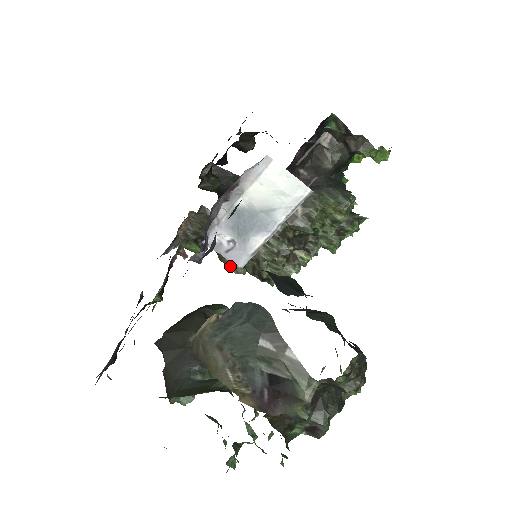
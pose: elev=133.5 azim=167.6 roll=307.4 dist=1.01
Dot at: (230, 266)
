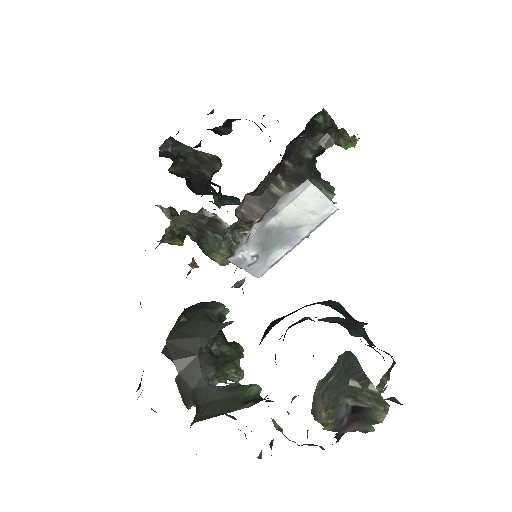
Dot at: (215, 259)
